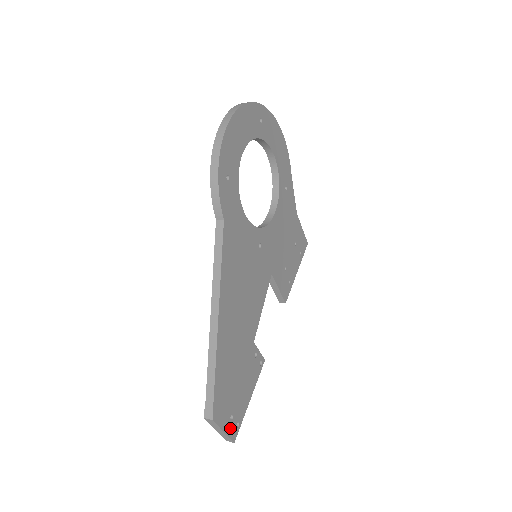
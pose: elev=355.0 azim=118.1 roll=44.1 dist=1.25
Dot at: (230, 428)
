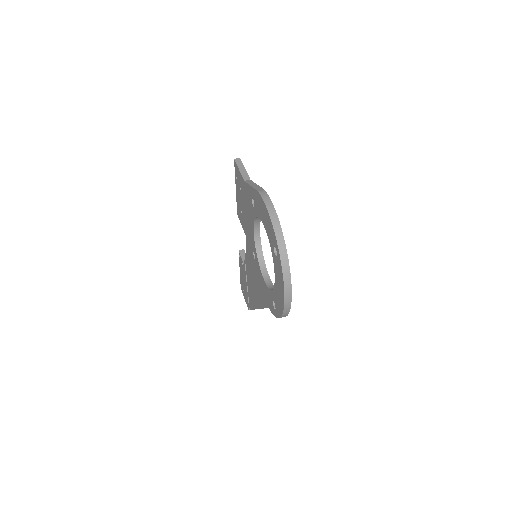
Dot at: occluded
